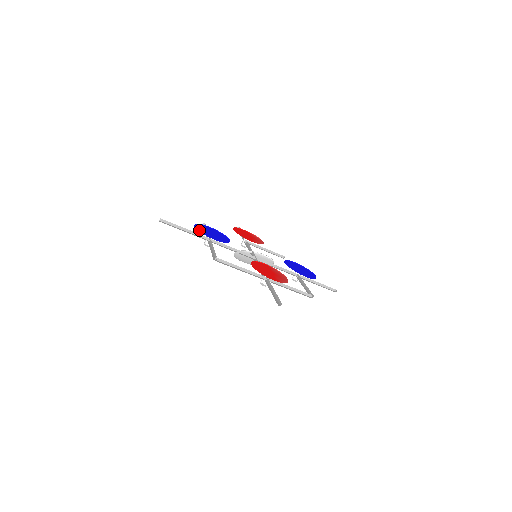
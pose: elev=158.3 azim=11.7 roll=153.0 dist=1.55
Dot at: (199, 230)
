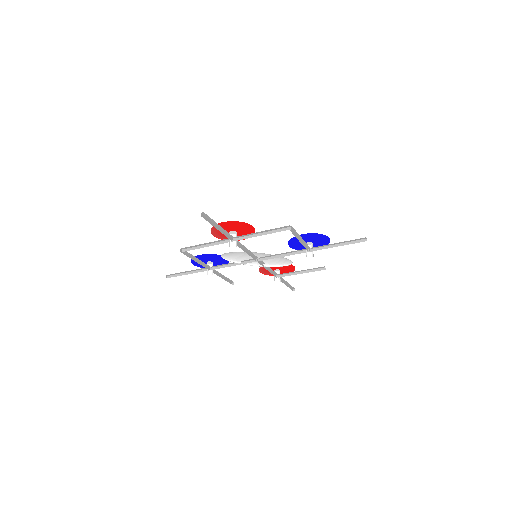
Dot at: (193, 262)
